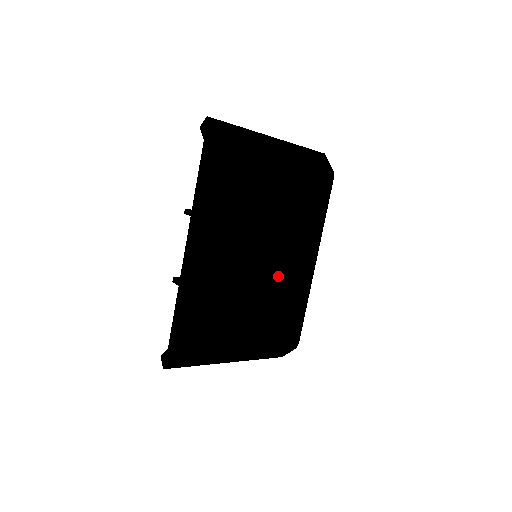
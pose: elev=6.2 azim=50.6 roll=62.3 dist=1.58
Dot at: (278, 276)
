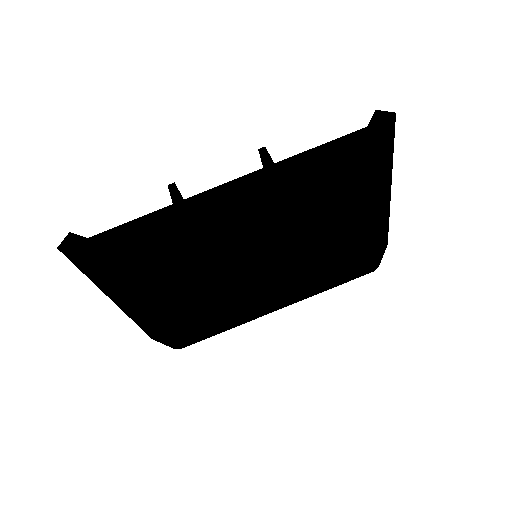
Dot at: (247, 290)
